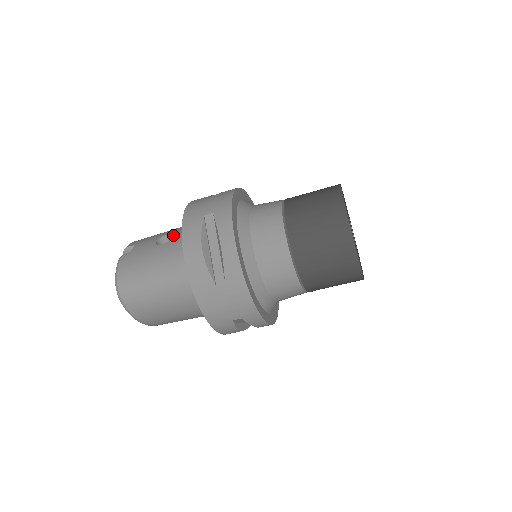
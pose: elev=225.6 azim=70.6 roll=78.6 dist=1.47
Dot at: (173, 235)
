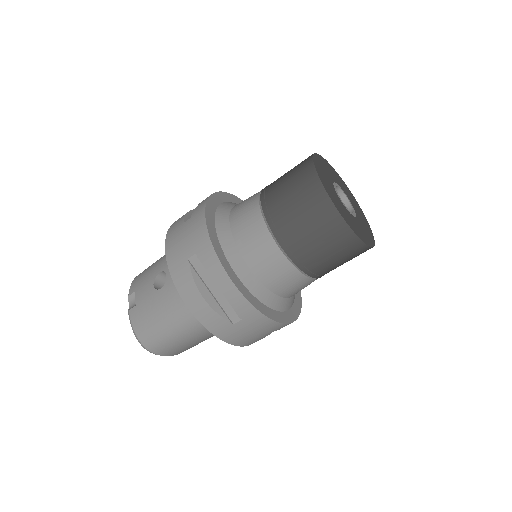
Dot at: (166, 273)
